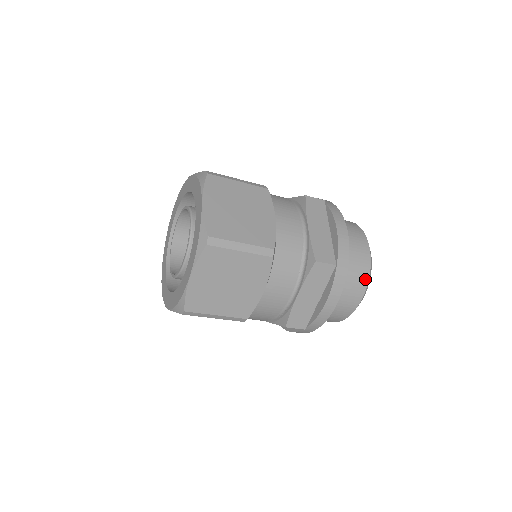
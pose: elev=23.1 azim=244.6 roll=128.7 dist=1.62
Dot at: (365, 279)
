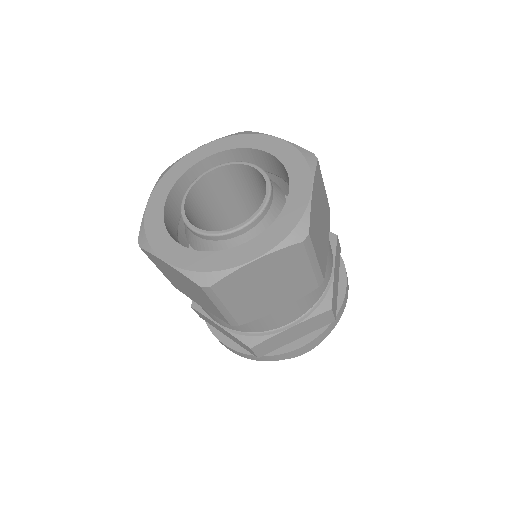
Dot at: occluded
